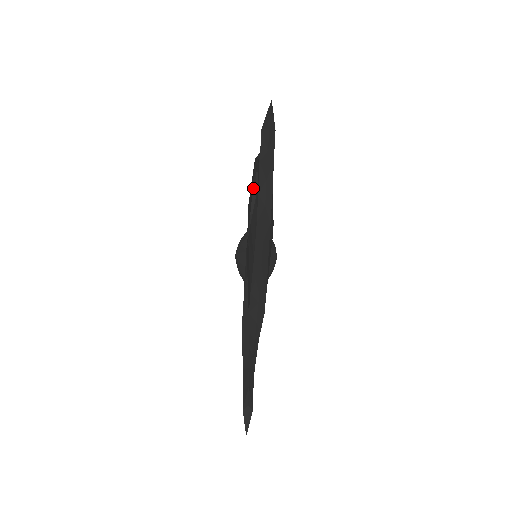
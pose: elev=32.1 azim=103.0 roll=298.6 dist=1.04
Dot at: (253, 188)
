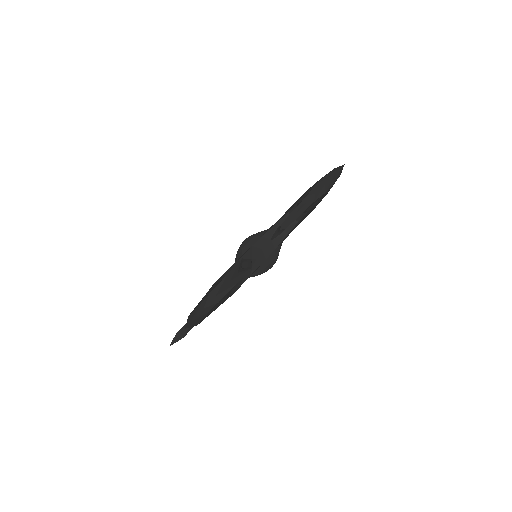
Dot at: occluded
